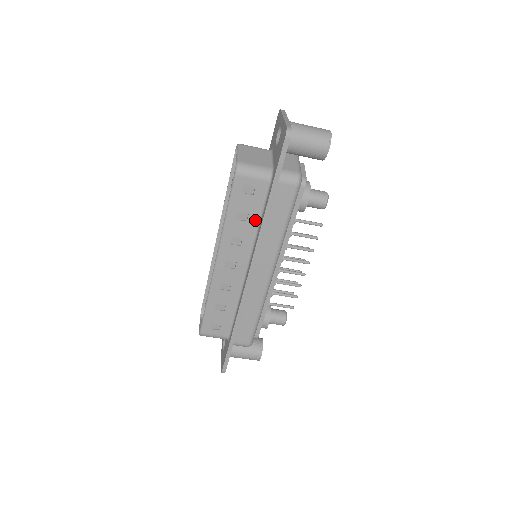
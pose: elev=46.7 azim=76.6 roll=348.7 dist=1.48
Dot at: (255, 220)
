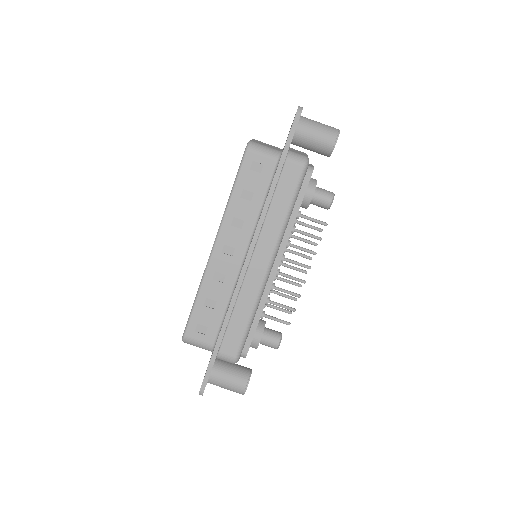
Dot at: (259, 201)
